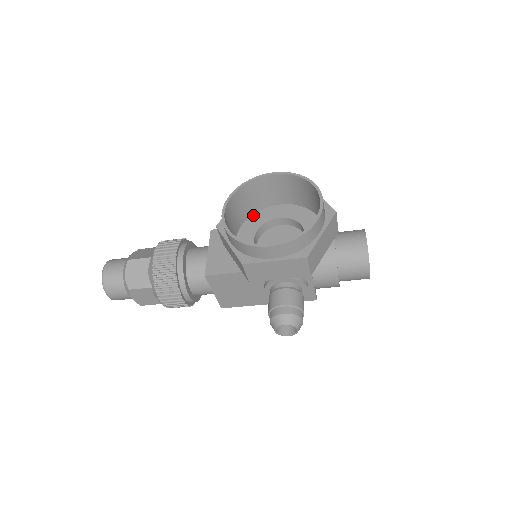
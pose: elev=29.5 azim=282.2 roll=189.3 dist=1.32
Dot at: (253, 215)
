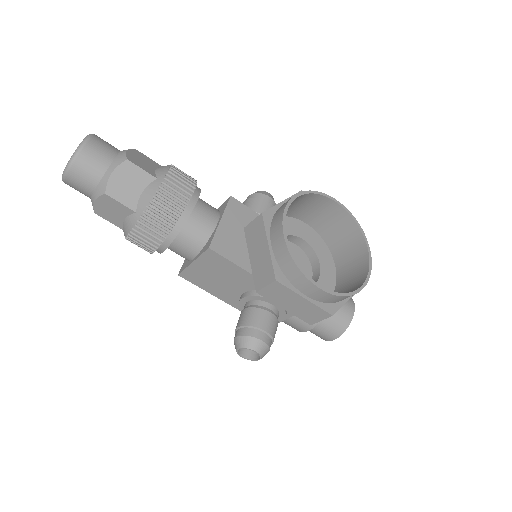
Dot at: occluded
